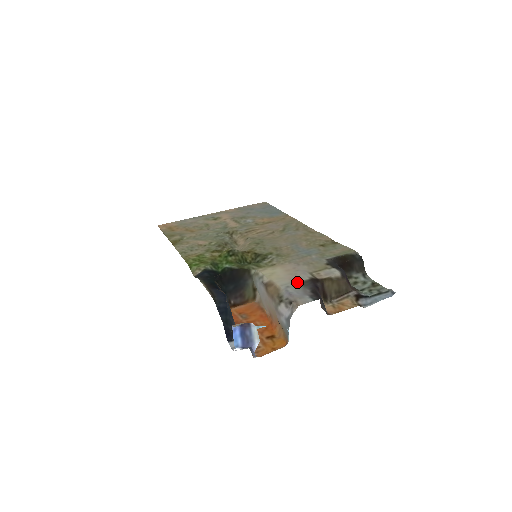
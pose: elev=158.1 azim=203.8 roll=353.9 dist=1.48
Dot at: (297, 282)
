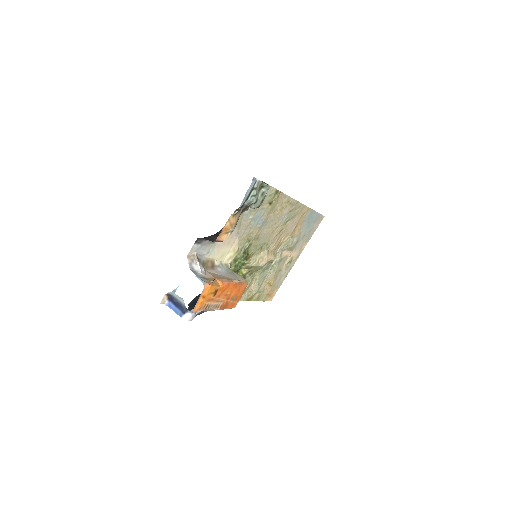
Dot at: (214, 244)
